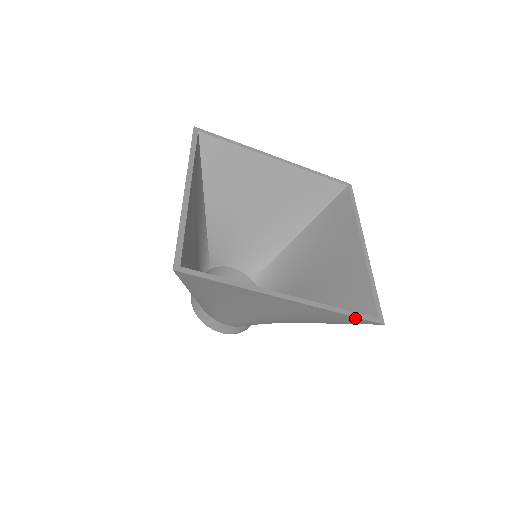
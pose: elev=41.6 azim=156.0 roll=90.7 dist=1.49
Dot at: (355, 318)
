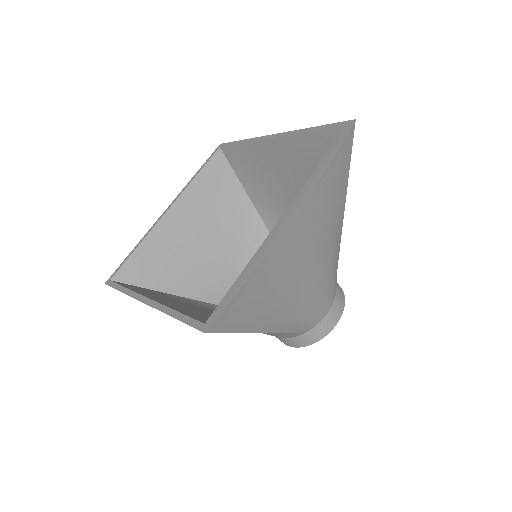
Dot at: occluded
